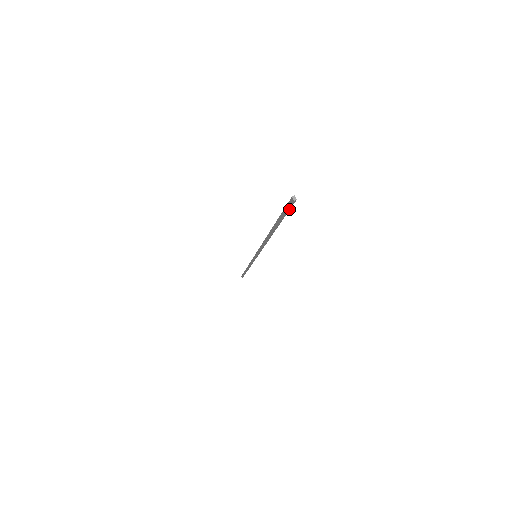
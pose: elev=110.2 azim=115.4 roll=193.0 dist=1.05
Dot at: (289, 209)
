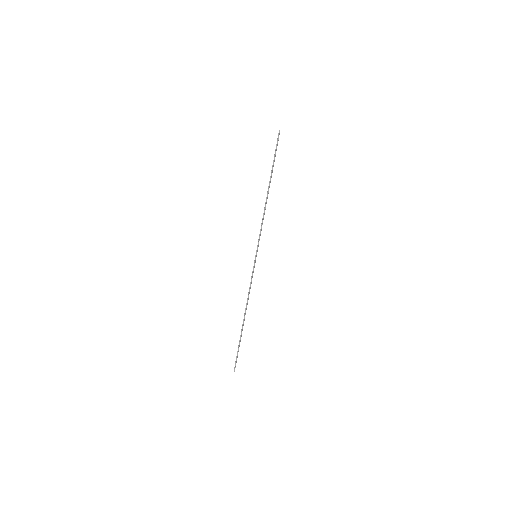
Dot at: (277, 143)
